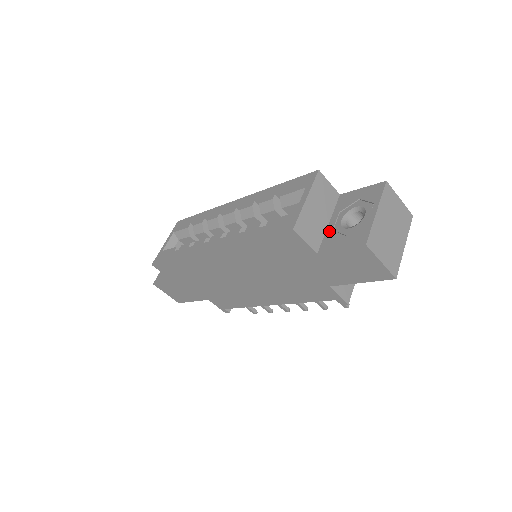
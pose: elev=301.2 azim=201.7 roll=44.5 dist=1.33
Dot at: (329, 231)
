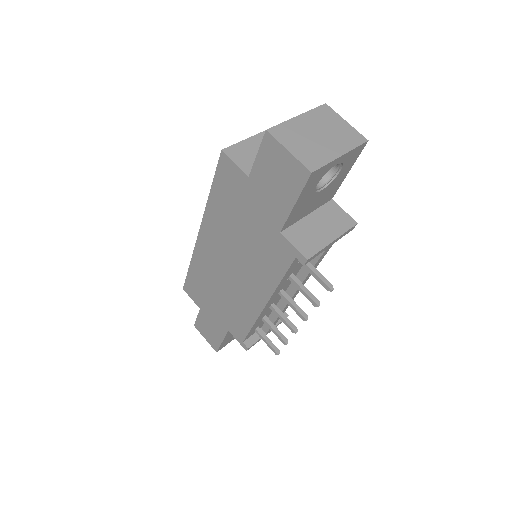
Dot at: occluded
